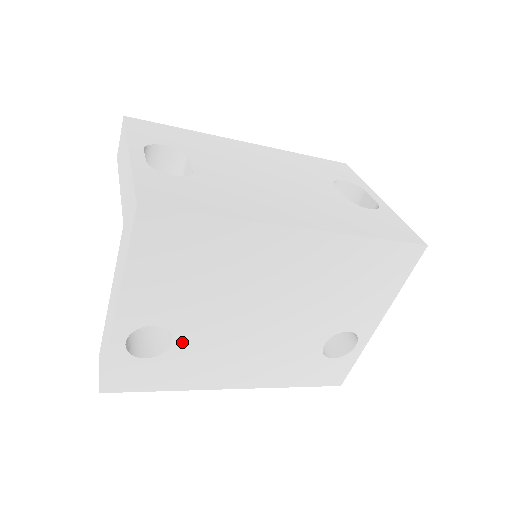
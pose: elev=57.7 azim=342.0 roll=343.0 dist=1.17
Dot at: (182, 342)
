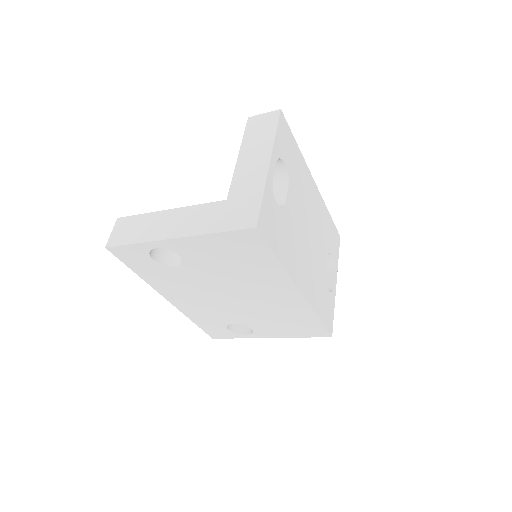
Dot at: (180, 270)
